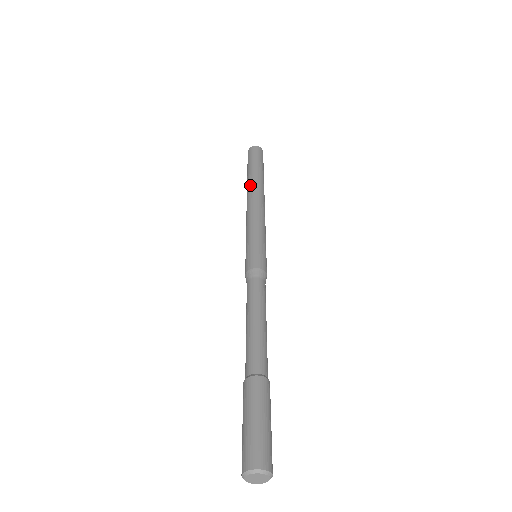
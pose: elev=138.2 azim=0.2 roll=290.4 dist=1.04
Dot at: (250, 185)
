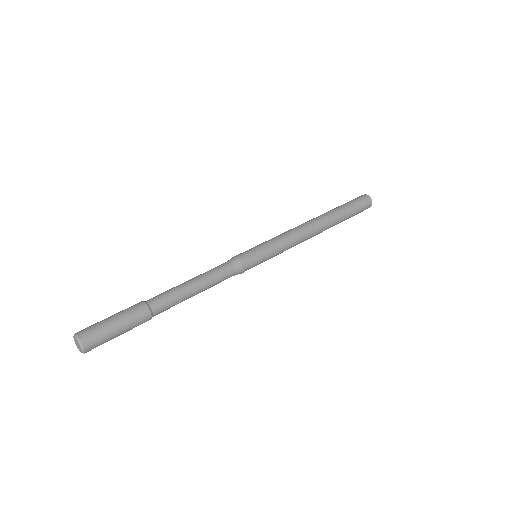
Dot at: (323, 216)
